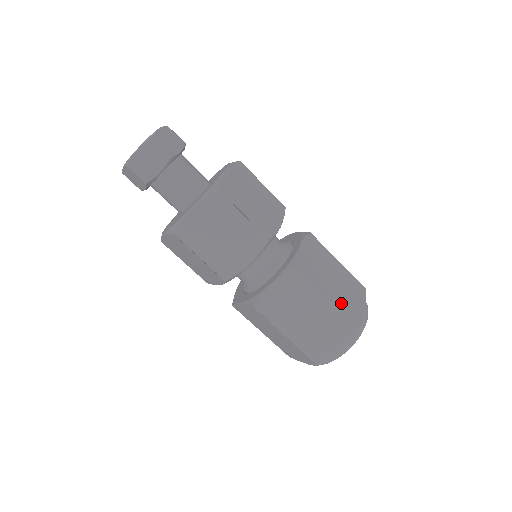
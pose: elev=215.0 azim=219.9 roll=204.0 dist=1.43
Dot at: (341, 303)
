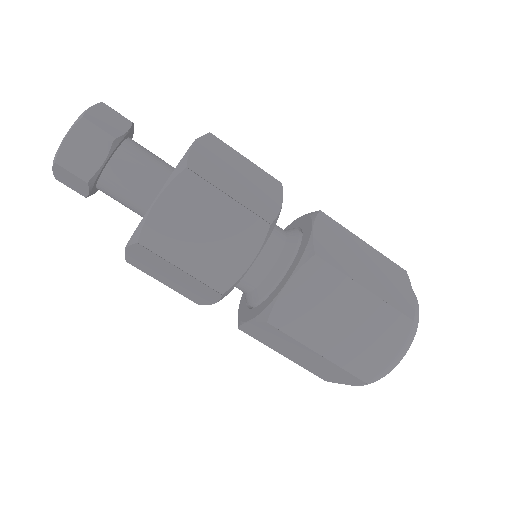
Dot at: (343, 356)
